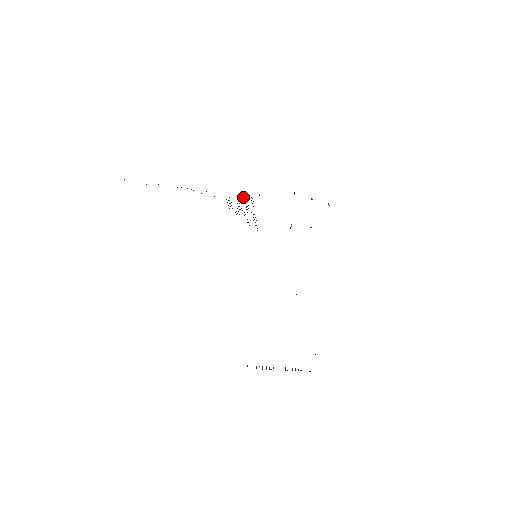
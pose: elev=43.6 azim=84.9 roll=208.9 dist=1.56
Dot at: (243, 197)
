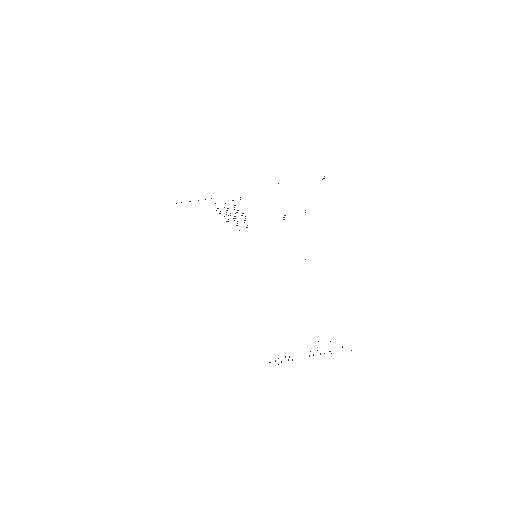
Dot at: occluded
